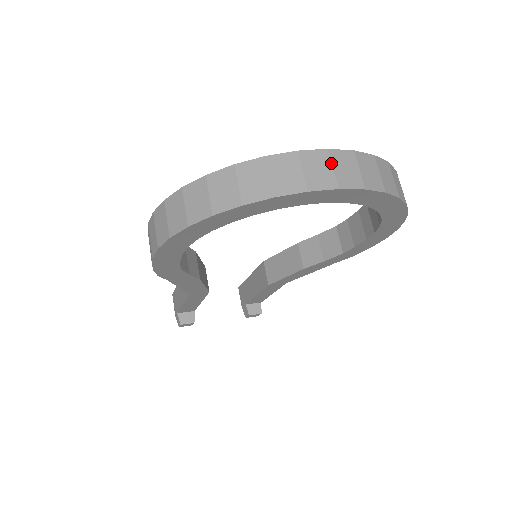
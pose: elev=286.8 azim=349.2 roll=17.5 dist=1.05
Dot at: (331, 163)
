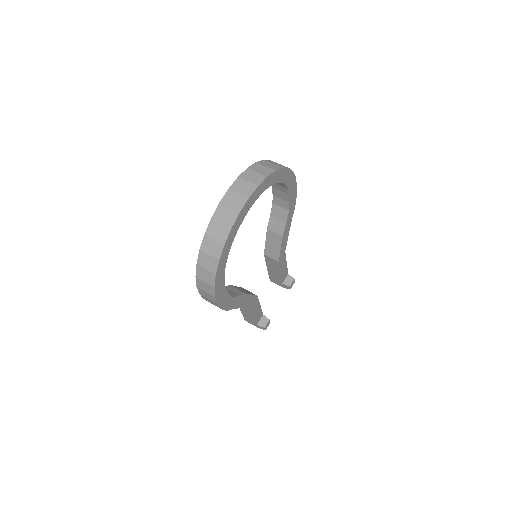
Dot at: (236, 192)
